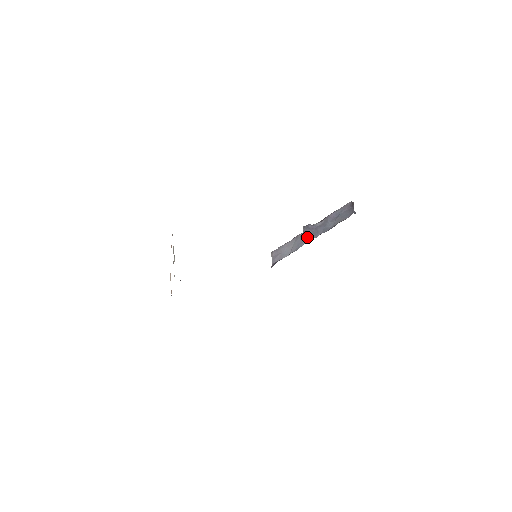
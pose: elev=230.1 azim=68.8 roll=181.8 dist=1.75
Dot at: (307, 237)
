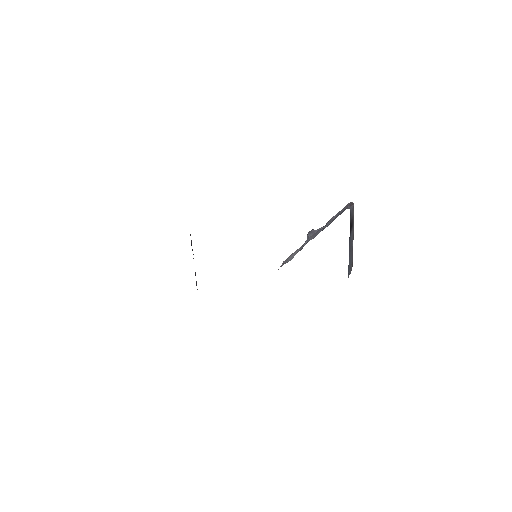
Dot at: (308, 240)
